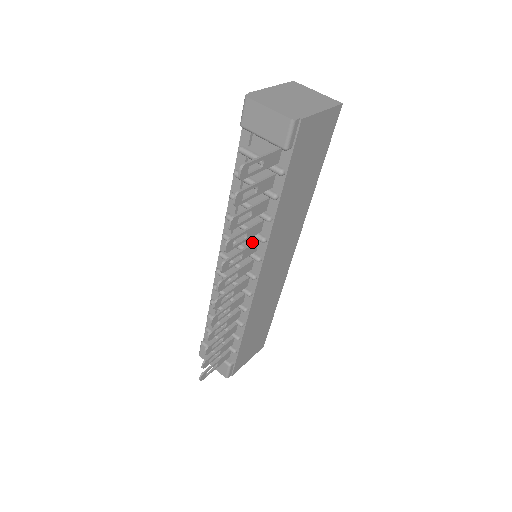
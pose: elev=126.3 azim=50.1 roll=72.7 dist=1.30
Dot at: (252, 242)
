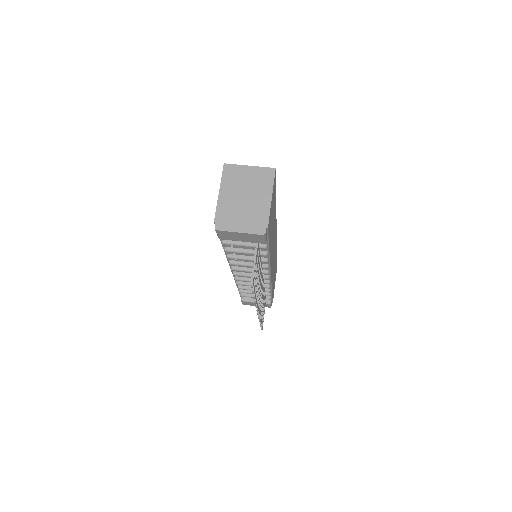
Dot at: occluded
